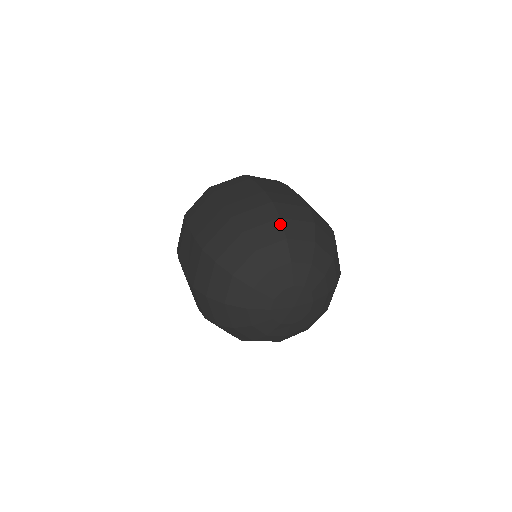
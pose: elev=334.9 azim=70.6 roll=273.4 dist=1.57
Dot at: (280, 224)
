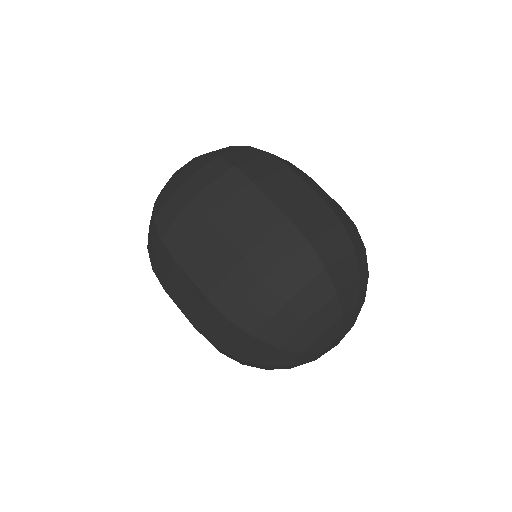
Dot at: (355, 258)
